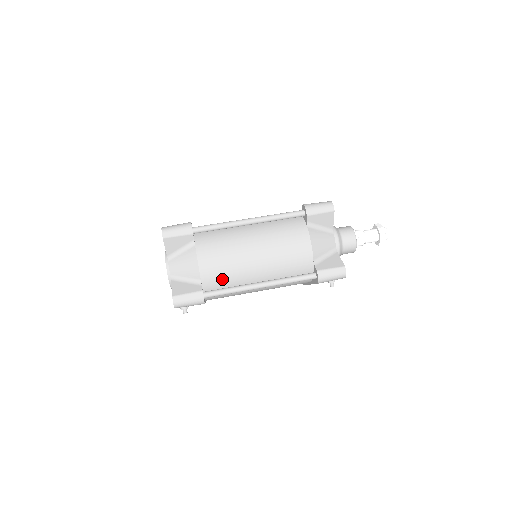
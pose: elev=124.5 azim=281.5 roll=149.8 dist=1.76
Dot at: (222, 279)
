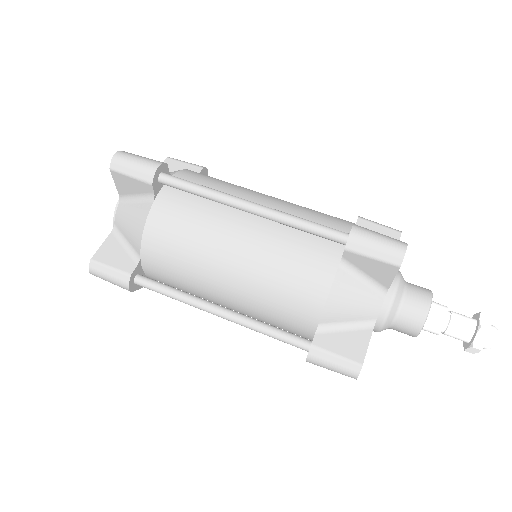
Dot at: (170, 271)
